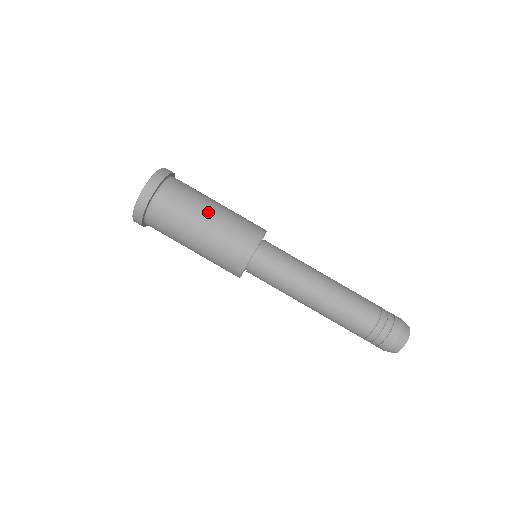
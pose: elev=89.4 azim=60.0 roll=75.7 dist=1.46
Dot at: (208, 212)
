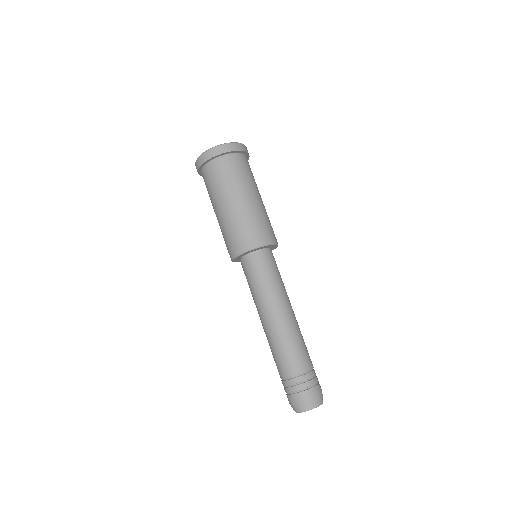
Dot at: (258, 195)
